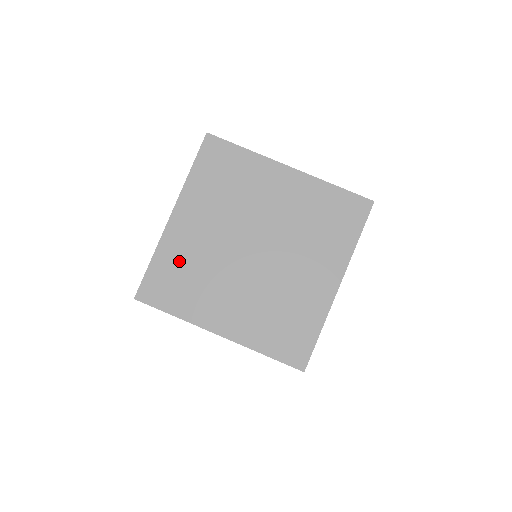
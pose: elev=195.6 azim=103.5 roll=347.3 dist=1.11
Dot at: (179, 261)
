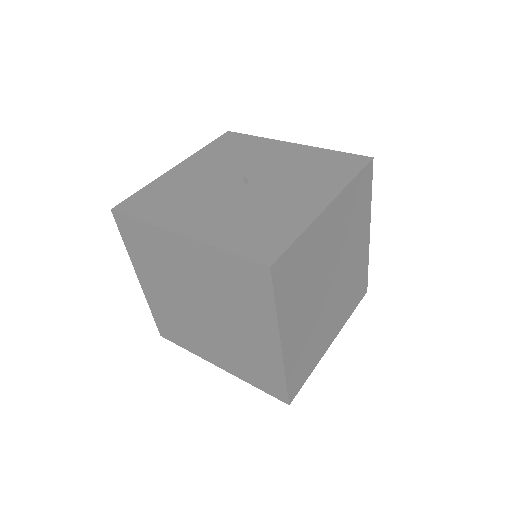
Dot at: (165, 314)
